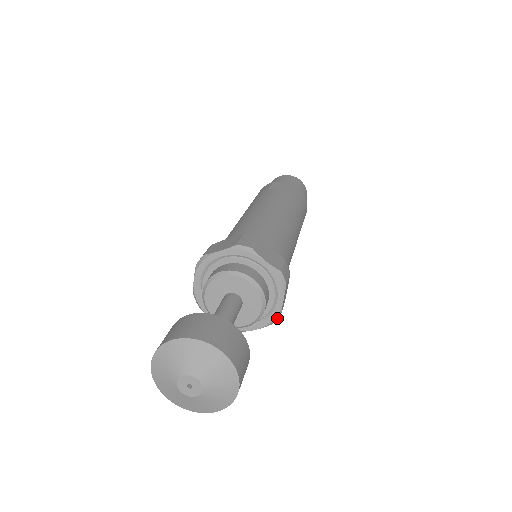
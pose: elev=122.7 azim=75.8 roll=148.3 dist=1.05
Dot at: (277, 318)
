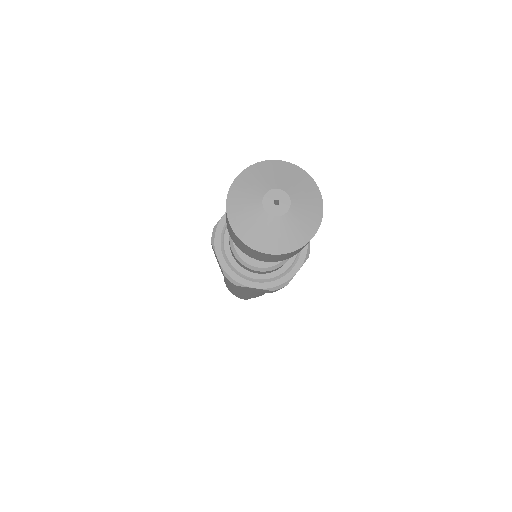
Dot at: (309, 246)
